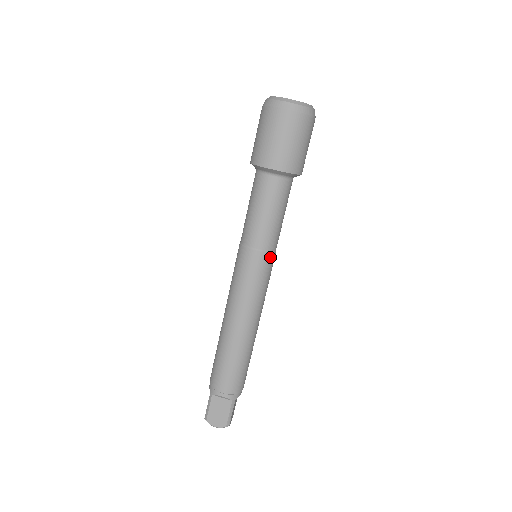
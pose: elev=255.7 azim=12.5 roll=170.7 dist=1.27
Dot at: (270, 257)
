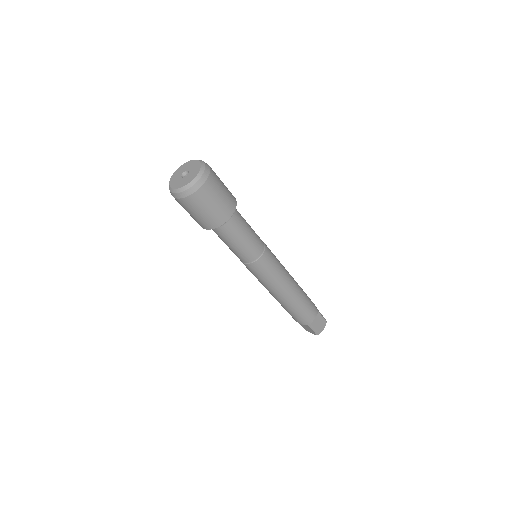
Dot at: (257, 263)
